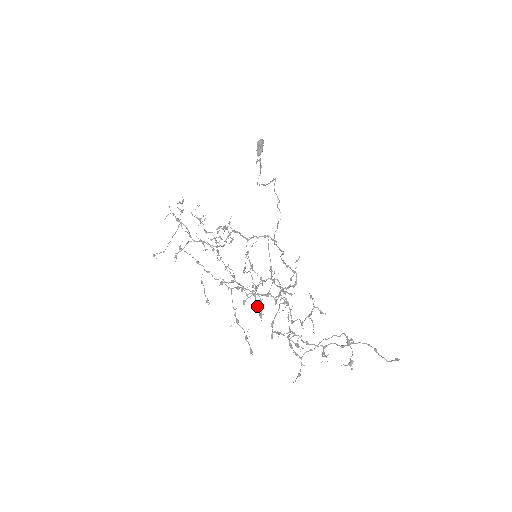
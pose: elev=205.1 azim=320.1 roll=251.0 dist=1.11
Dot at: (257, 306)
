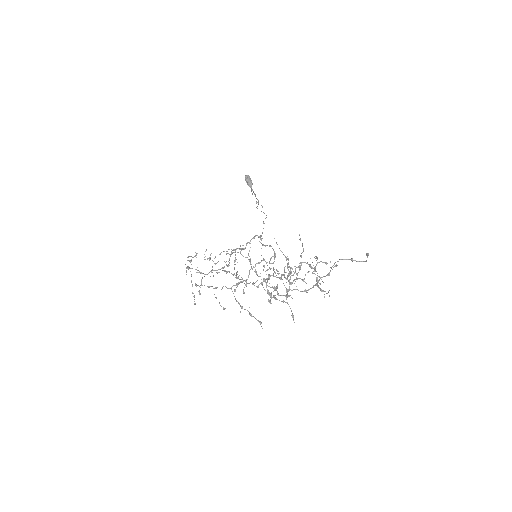
Dot at: occluded
